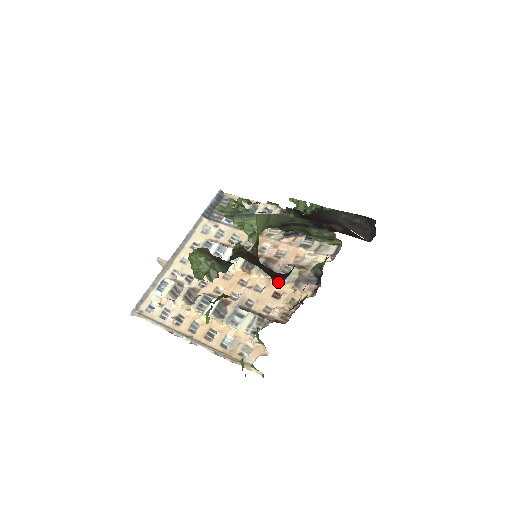
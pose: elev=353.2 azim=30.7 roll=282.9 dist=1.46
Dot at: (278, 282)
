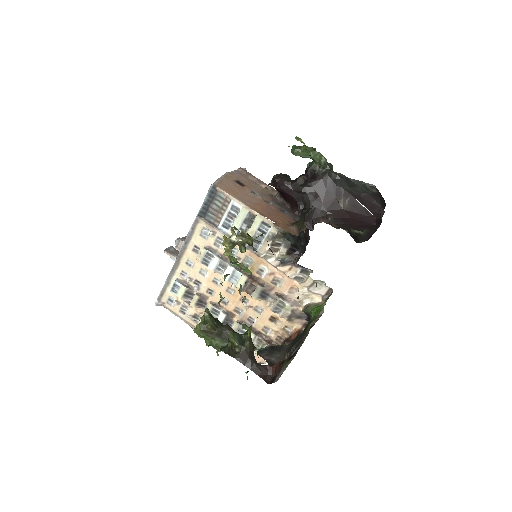
Dot at: (267, 380)
